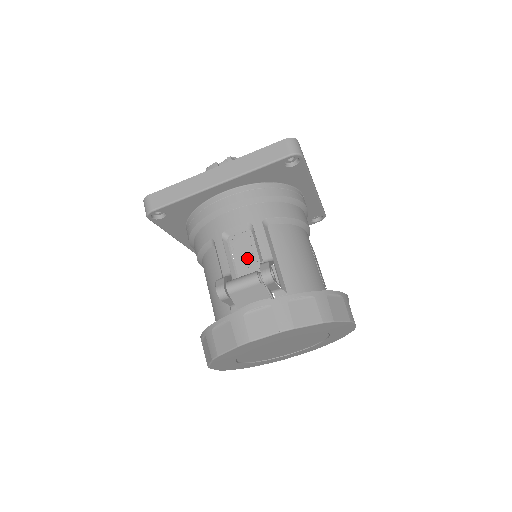
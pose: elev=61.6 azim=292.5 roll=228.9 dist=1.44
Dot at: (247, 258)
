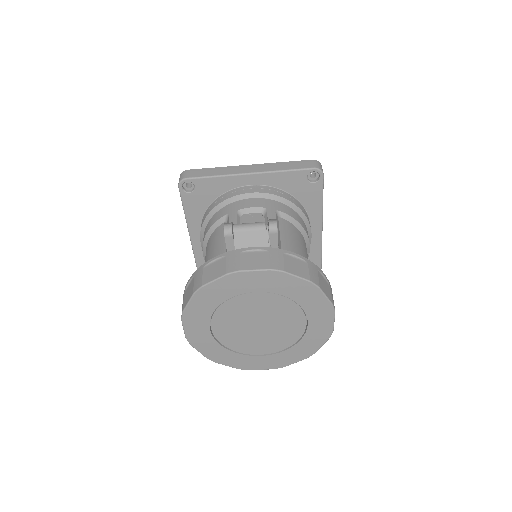
Dot at: occluded
